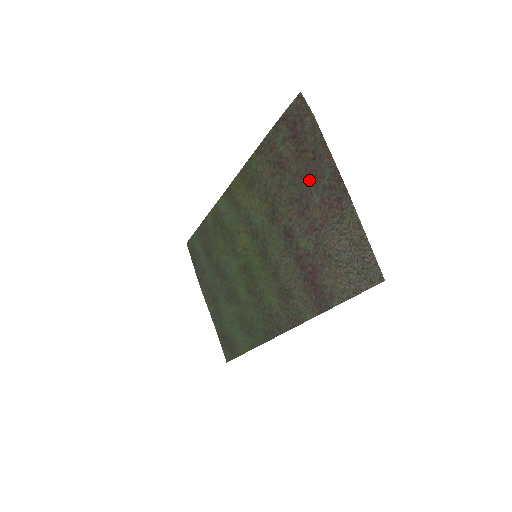
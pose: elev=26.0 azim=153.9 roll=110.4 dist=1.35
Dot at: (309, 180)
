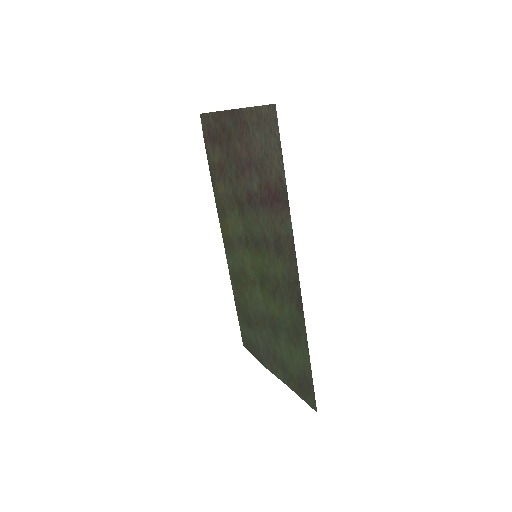
Dot at: (231, 145)
